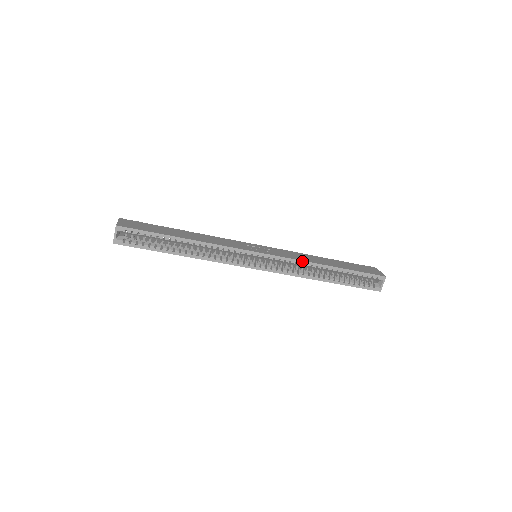
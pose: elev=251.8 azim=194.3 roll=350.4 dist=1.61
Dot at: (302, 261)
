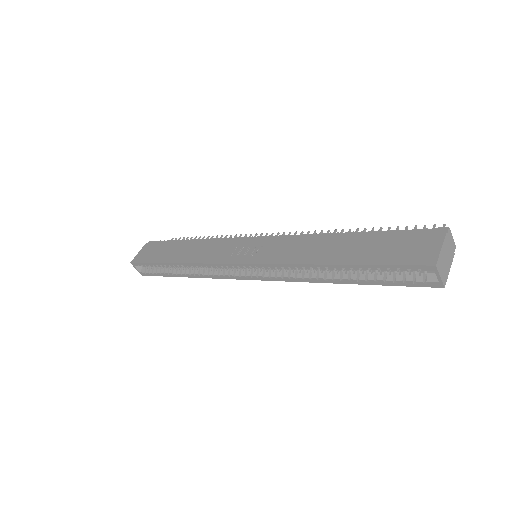
Dot at: (288, 264)
